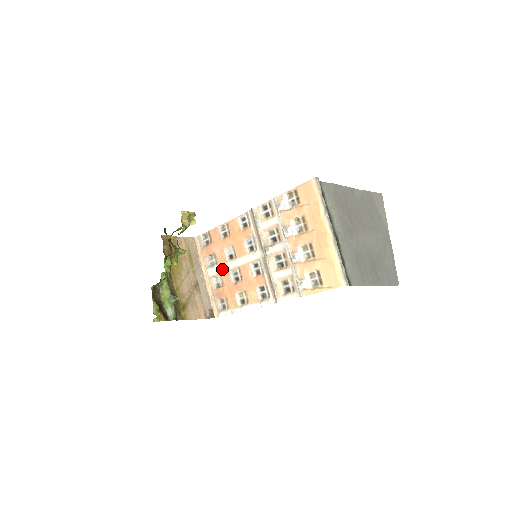
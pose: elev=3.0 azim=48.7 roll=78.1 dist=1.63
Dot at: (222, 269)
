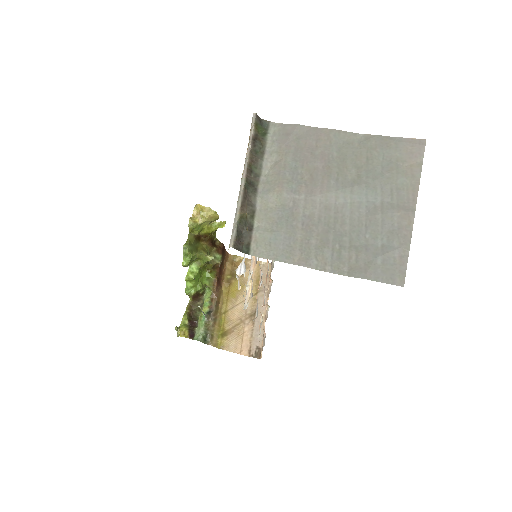
Dot at: occluded
